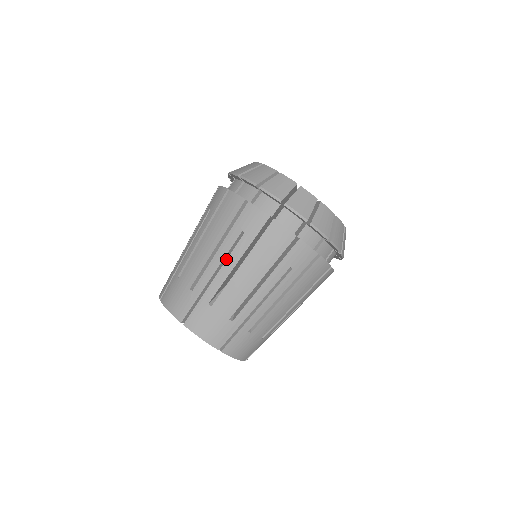
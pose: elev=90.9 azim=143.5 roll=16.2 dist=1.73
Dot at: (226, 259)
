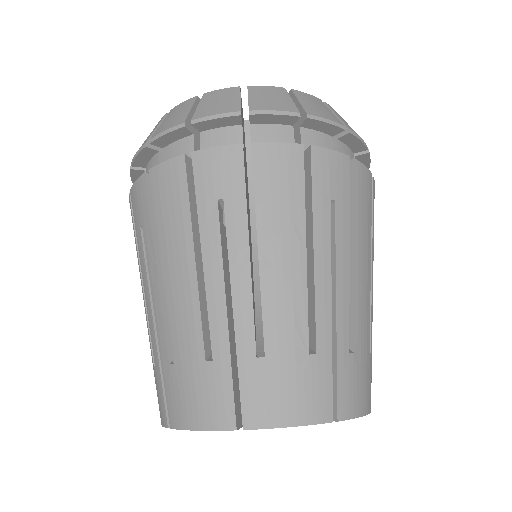
Dot at: occluded
